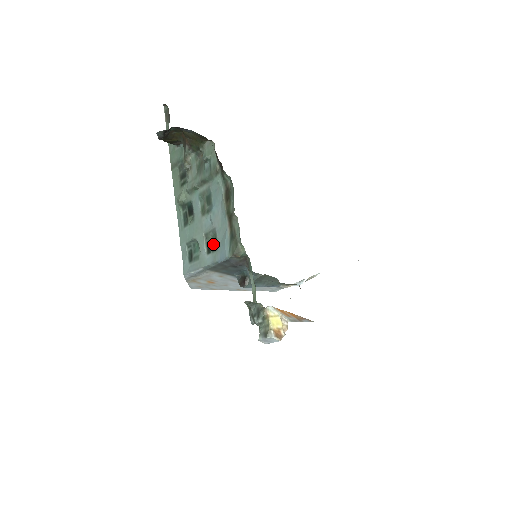
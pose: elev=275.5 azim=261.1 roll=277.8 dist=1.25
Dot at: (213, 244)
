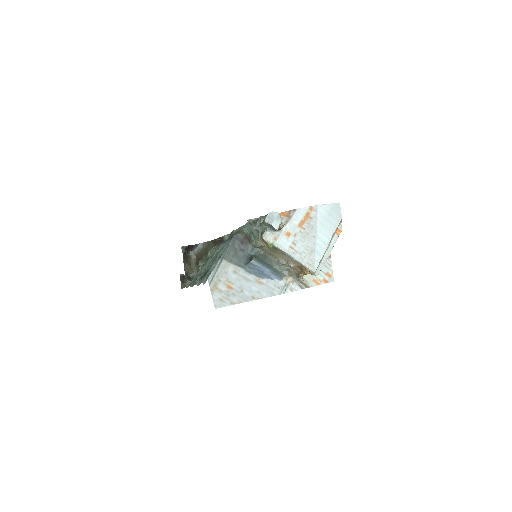
Dot at: occluded
